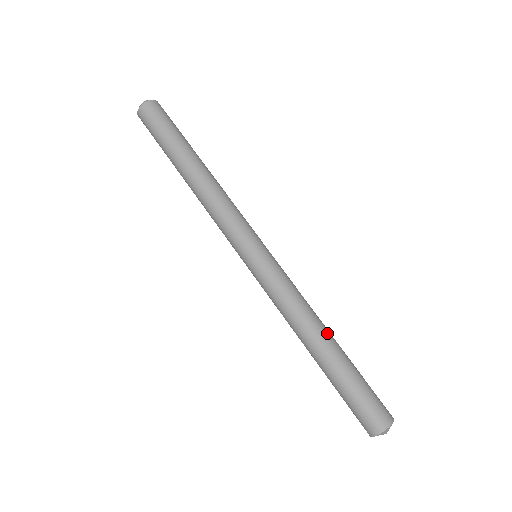
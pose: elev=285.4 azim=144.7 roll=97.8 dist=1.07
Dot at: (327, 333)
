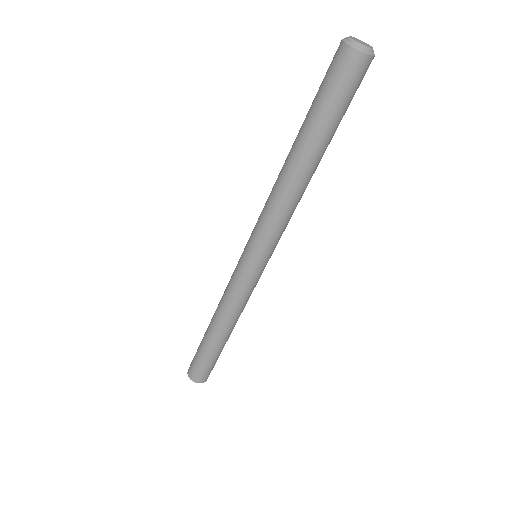
Dot at: (223, 332)
